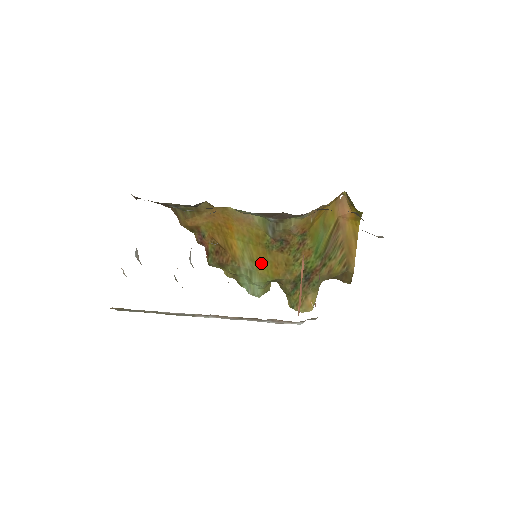
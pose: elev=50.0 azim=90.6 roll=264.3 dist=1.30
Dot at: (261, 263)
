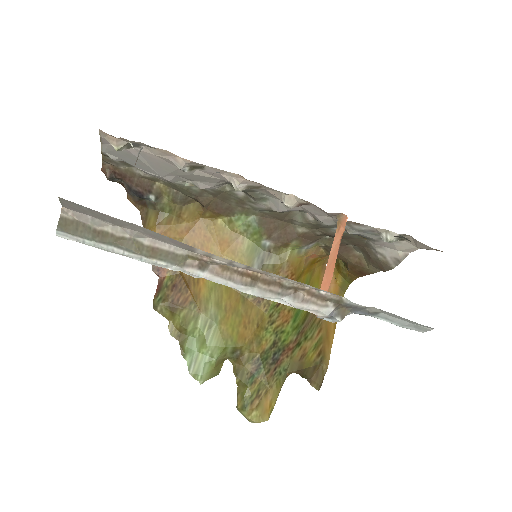
Dot at: (228, 314)
